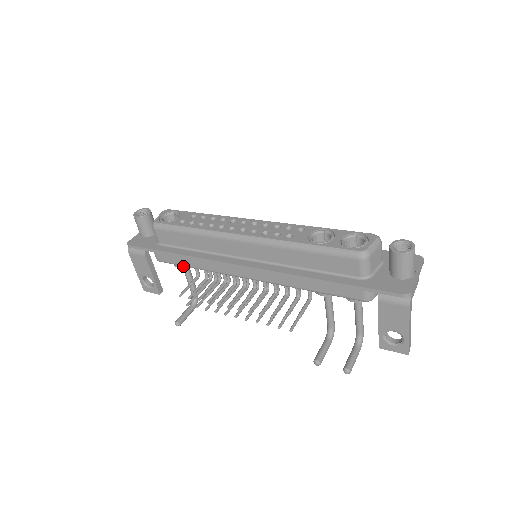
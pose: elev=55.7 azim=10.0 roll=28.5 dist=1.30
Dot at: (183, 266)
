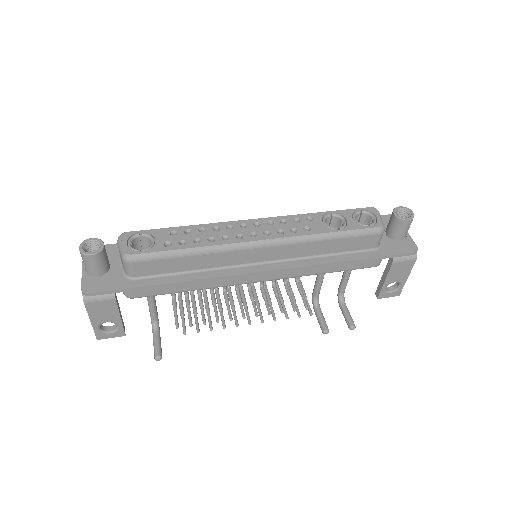
Dot at: occluded
